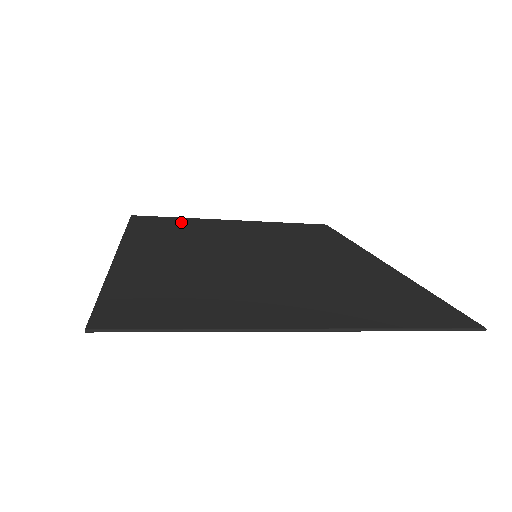
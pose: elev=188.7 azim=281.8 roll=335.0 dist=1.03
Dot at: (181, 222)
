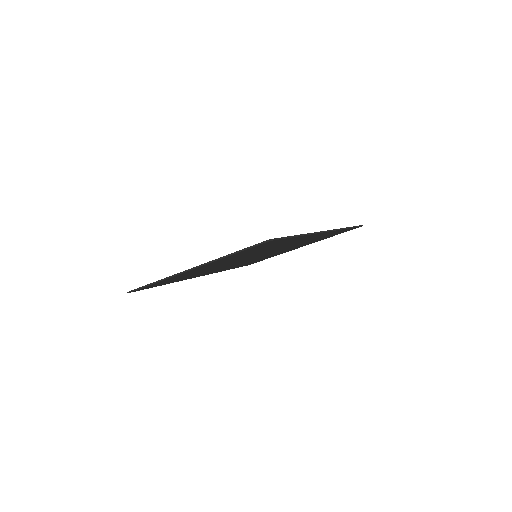
Dot at: occluded
